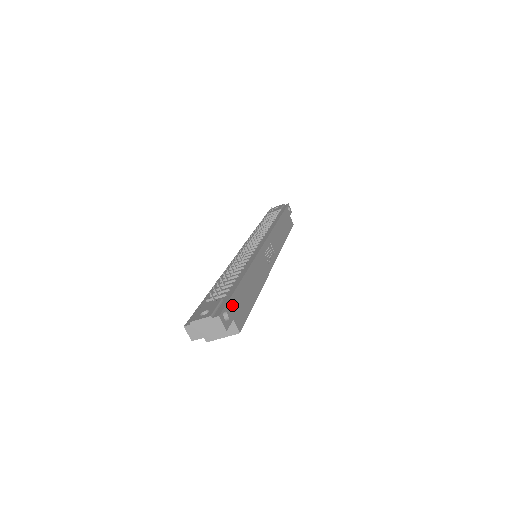
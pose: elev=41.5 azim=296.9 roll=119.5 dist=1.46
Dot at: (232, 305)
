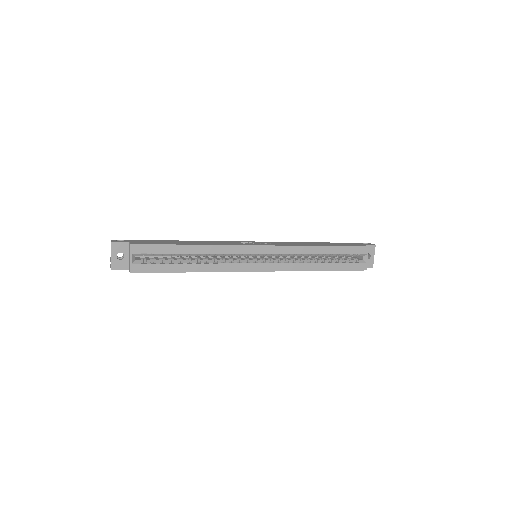
Dot at: (138, 241)
